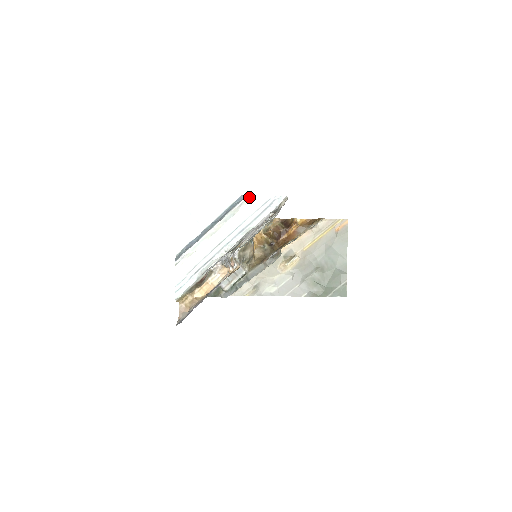
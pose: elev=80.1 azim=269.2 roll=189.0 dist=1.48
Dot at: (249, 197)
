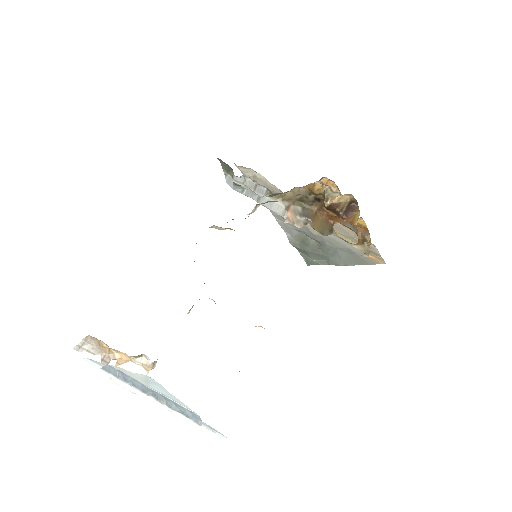
Dot at: (201, 424)
